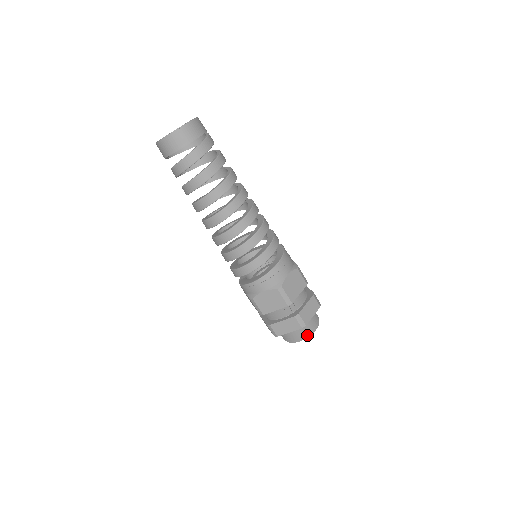
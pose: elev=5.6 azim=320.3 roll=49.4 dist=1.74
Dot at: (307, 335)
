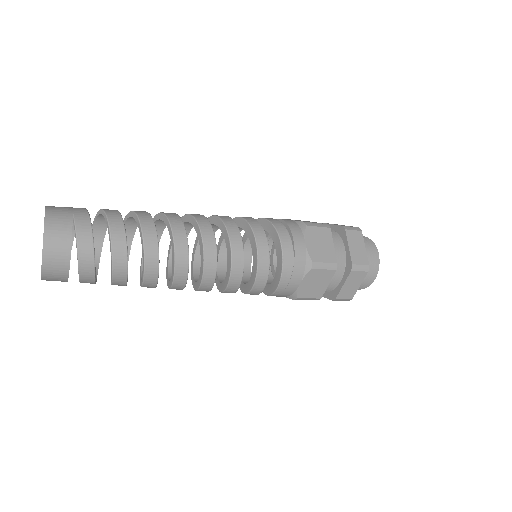
Dot at: (364, 288)
